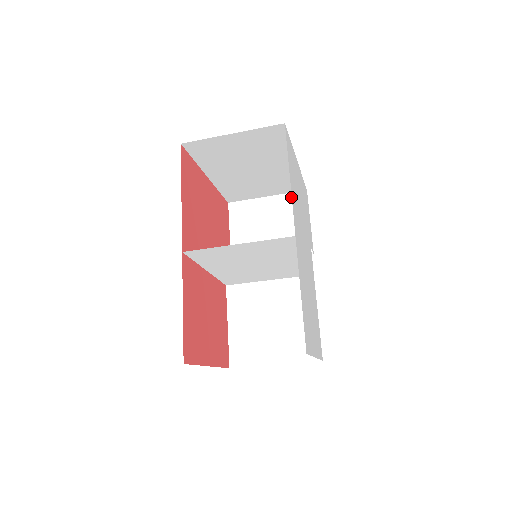
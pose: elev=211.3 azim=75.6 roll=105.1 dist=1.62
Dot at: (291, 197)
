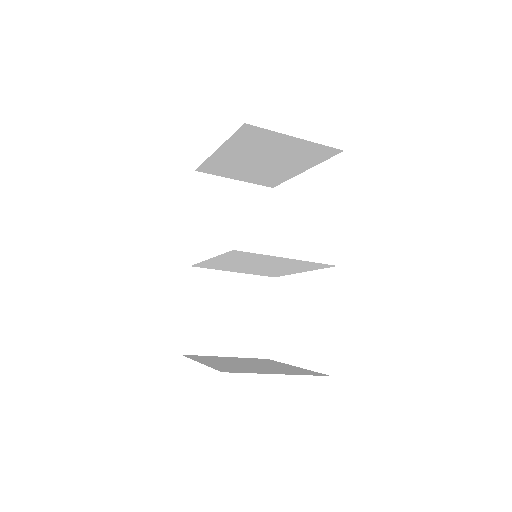
Dot at: (258, 189)
